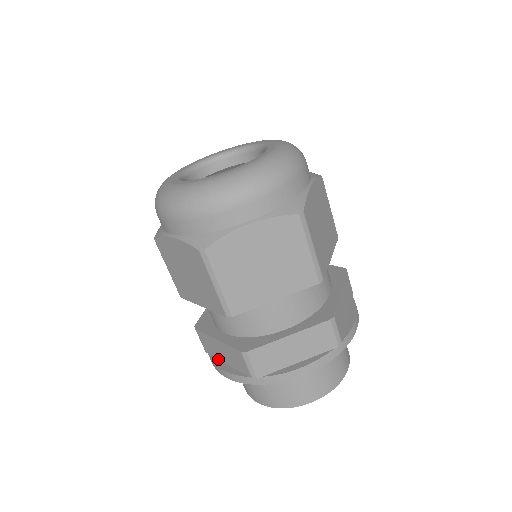
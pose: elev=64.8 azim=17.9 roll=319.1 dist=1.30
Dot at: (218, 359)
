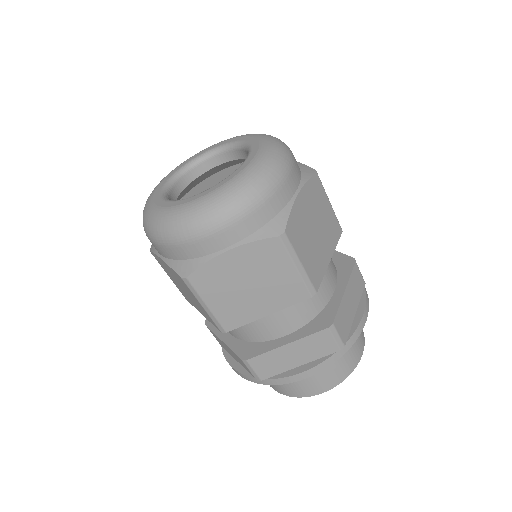
Dot at: (284, 372)
